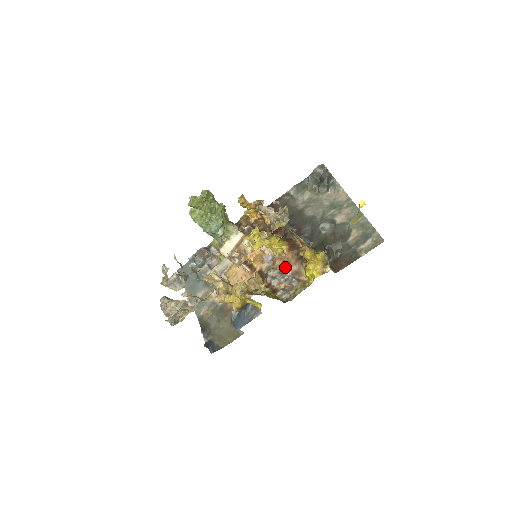
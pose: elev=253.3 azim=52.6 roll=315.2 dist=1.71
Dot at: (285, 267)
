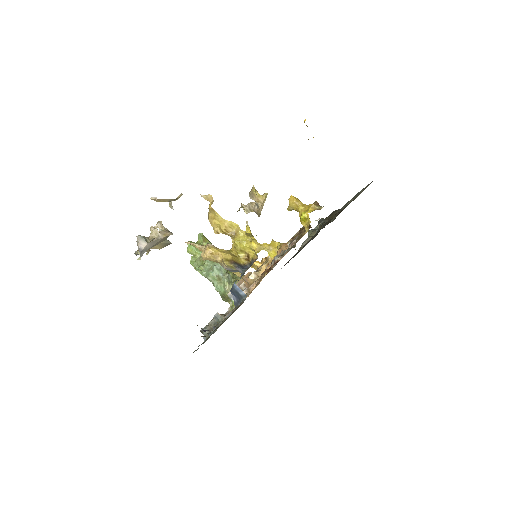
Dot at: (286, 246)
